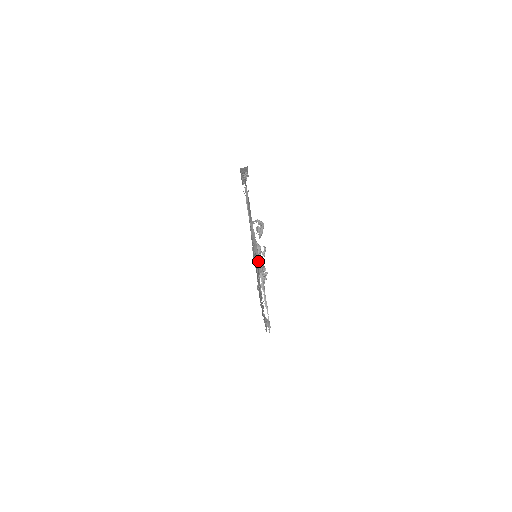
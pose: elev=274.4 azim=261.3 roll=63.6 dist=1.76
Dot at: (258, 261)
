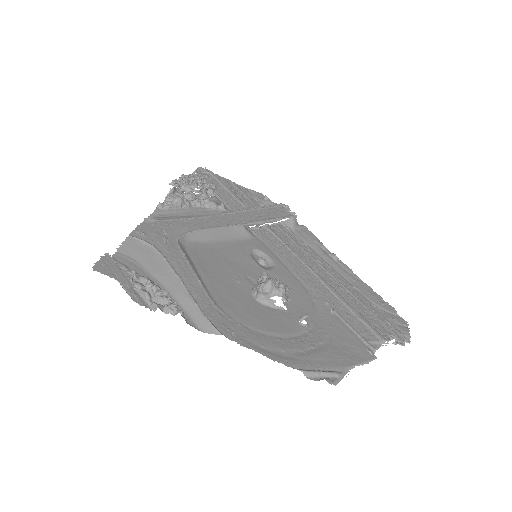
Dot at: (231, 230)
